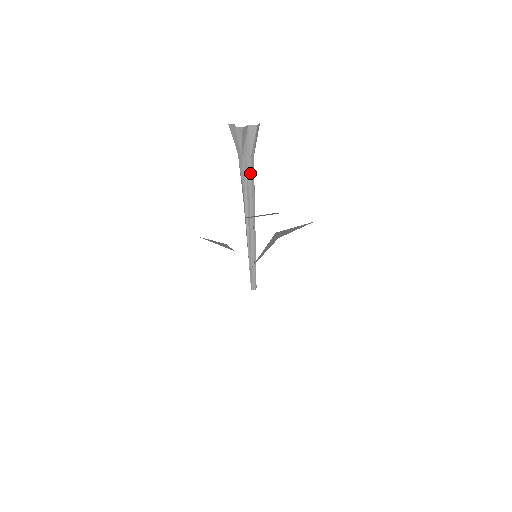
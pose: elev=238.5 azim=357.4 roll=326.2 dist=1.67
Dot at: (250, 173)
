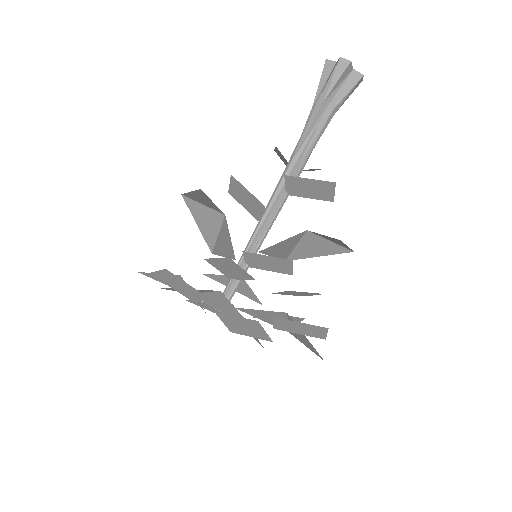
Dot at: (321, 129)
